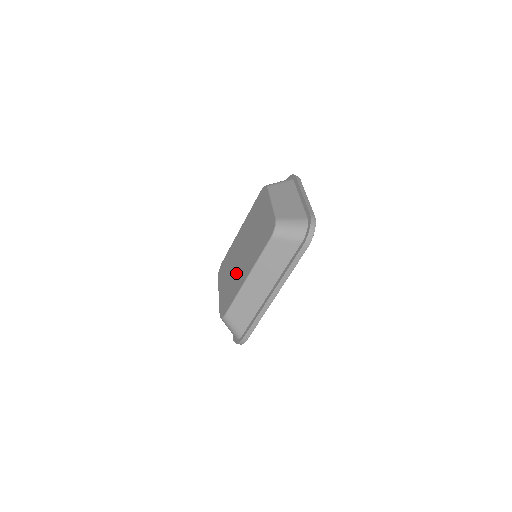
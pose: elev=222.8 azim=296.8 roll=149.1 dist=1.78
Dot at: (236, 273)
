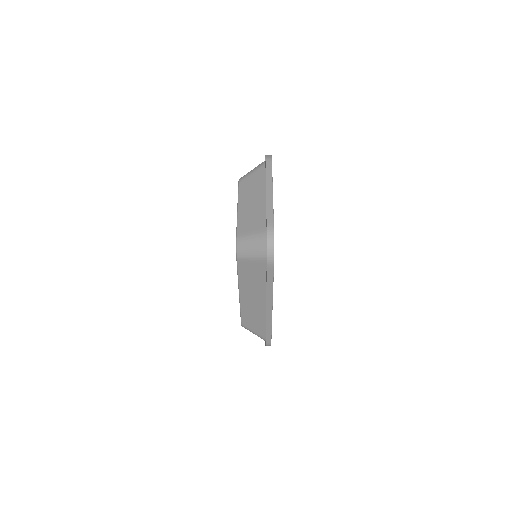
Dot at: occluded
